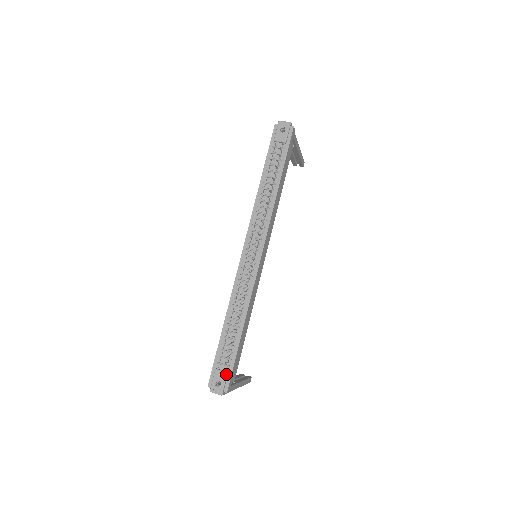
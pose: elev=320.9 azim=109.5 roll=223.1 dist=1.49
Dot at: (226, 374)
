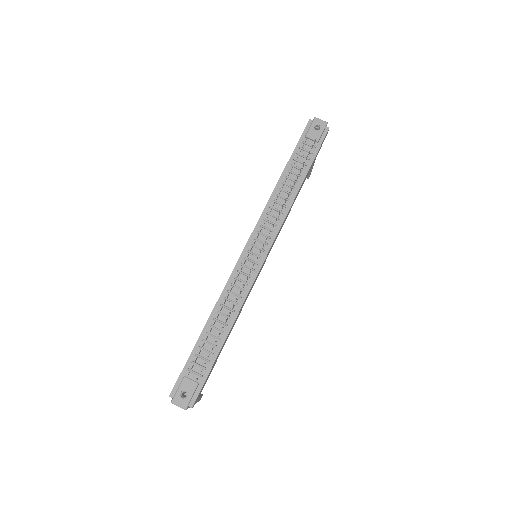
Dot at: (196, 385)
